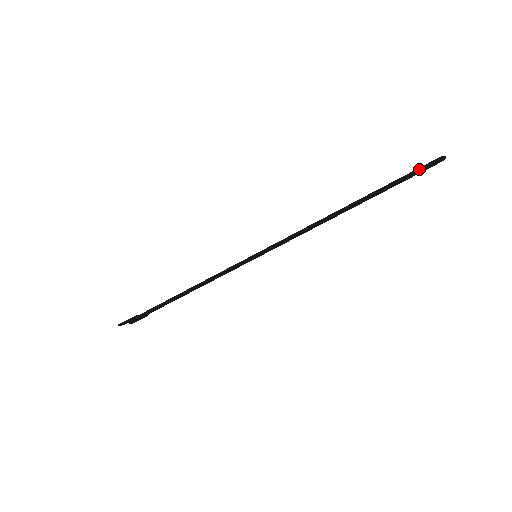
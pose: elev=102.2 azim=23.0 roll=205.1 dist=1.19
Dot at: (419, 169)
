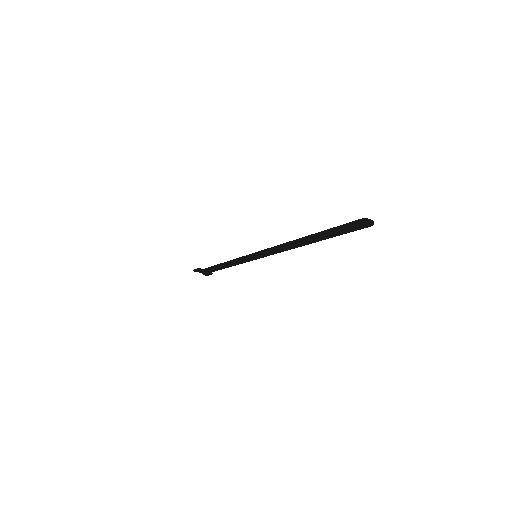
Dot at: (347, 224)
